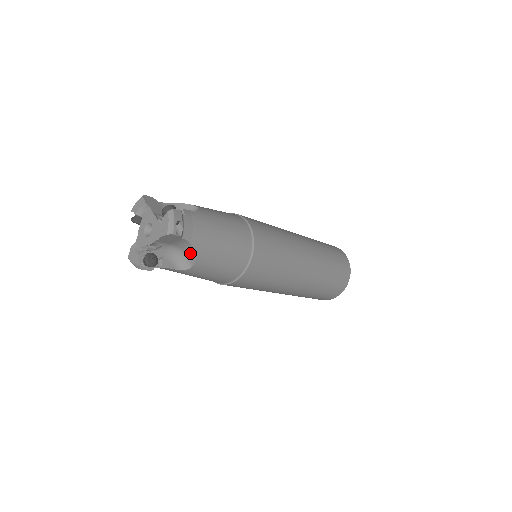
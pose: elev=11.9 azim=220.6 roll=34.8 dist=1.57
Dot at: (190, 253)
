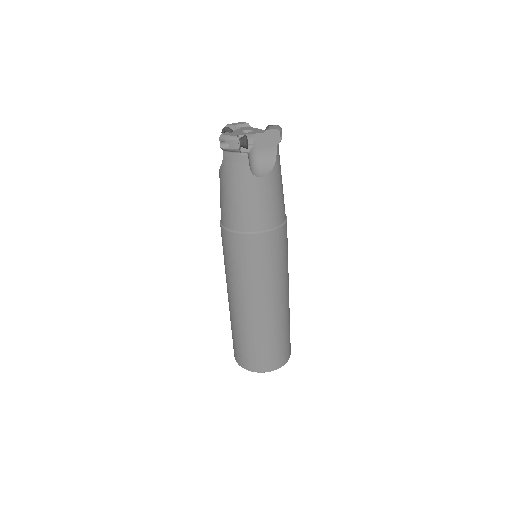
Dot at: (267, 166)
